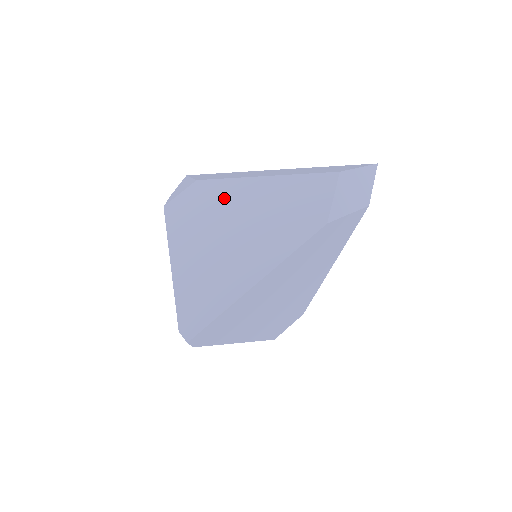
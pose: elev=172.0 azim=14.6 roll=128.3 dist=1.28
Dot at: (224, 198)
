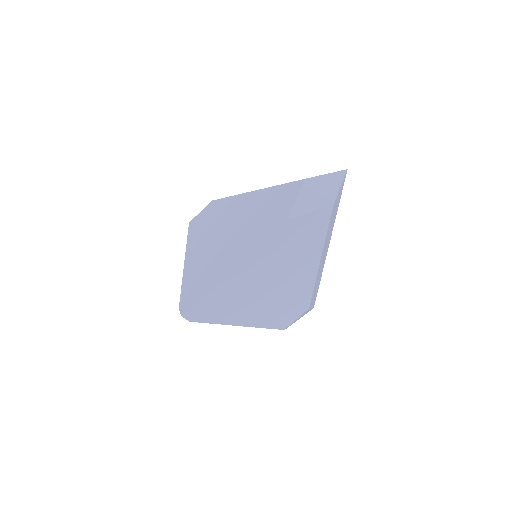
Dot at: (226, 211)
